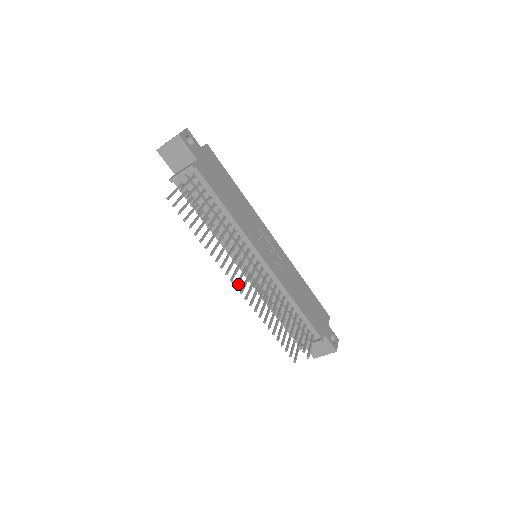
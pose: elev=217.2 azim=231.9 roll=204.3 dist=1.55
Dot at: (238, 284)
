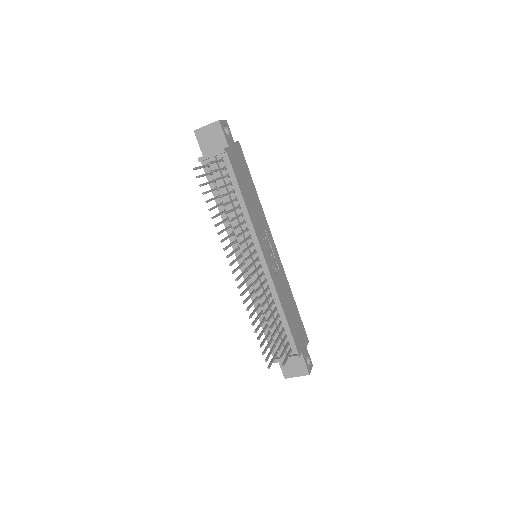
Dot at: (235, 271)
